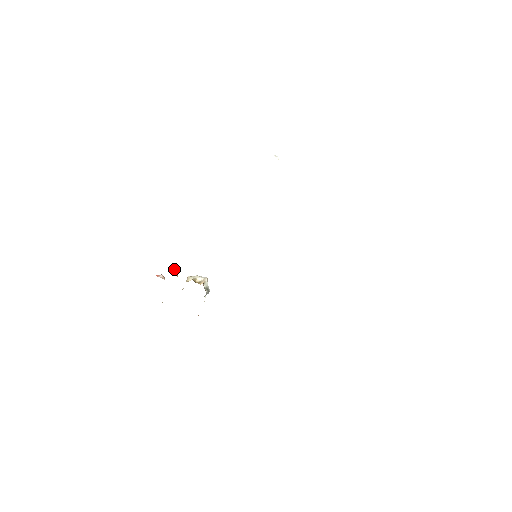
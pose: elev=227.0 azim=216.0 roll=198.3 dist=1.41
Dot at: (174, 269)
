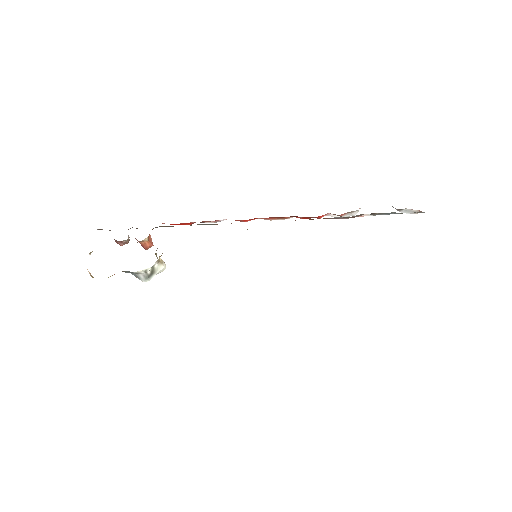
Dot at: (151, 238)
